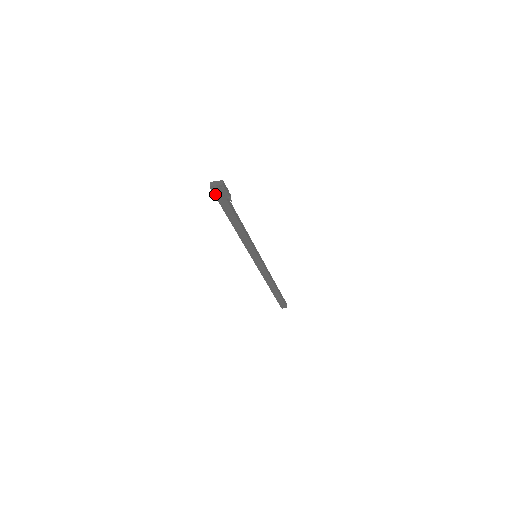
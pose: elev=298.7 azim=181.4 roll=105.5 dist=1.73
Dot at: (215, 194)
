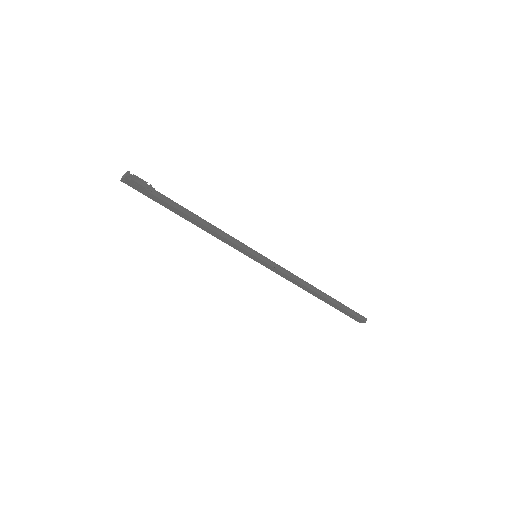
Dot at: (134, 188)
